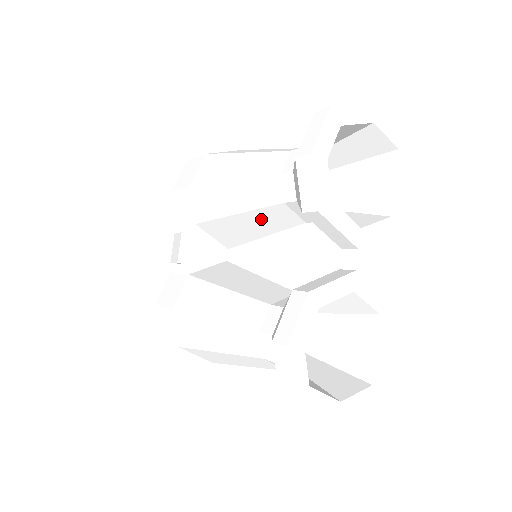
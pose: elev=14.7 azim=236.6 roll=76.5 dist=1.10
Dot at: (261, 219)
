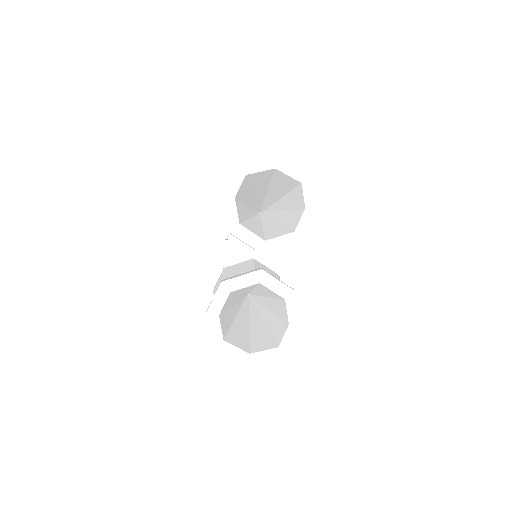
Dot at: occluded
